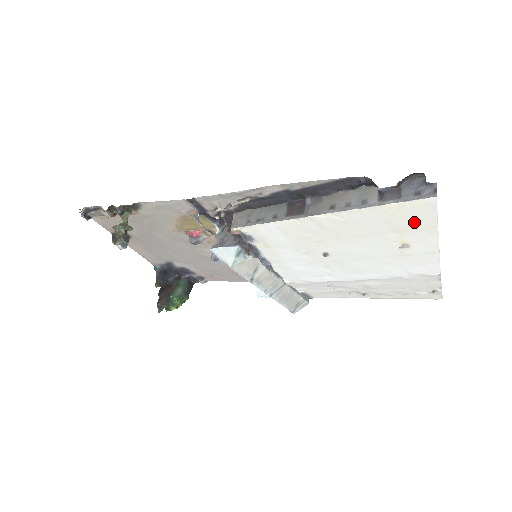
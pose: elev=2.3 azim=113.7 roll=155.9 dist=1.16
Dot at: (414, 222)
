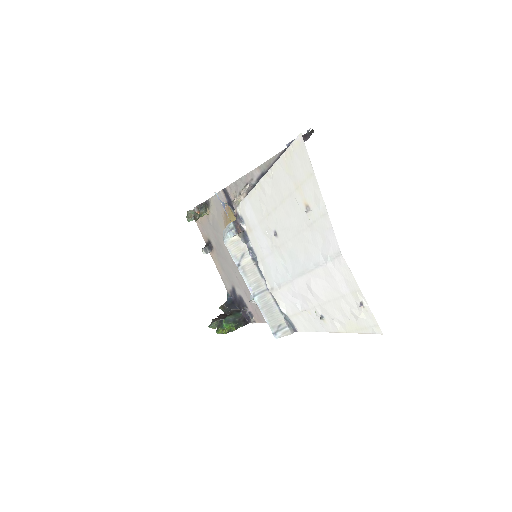
Dot at: (302, 171)
